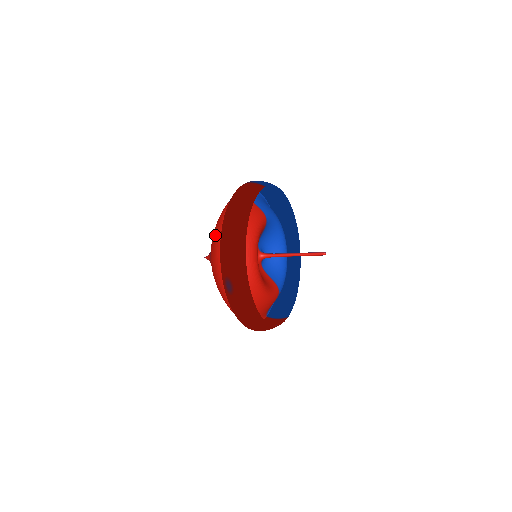
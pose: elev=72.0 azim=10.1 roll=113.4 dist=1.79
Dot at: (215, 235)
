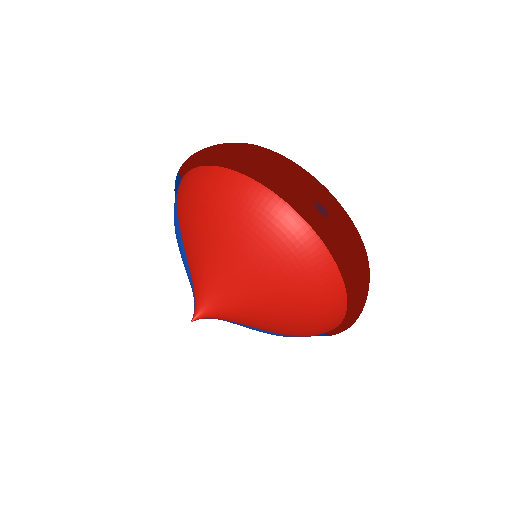
Dot at: (226, 196)
